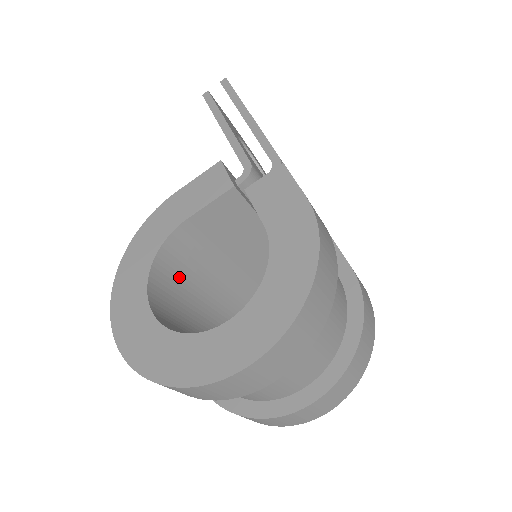
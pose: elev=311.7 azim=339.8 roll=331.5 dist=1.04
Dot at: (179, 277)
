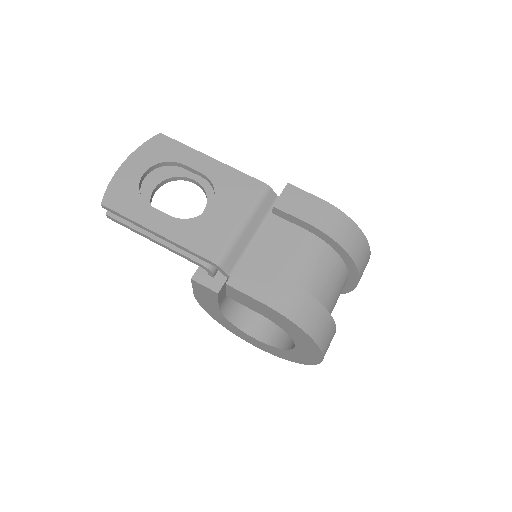
Dot at: occluded
